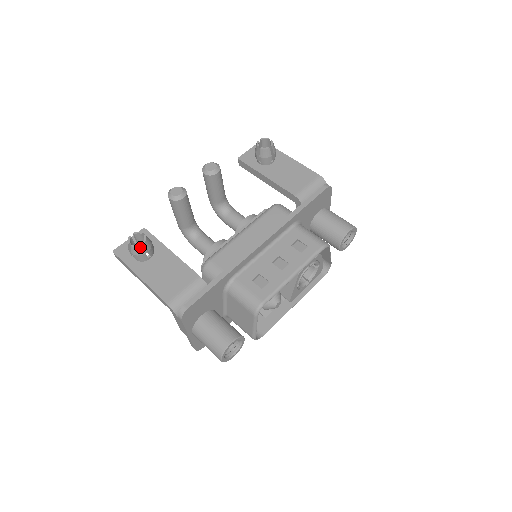
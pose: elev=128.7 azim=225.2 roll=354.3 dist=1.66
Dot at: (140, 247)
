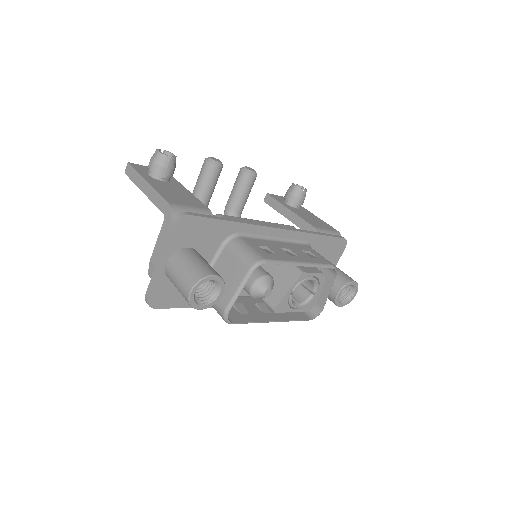
Dot at: (167, 157)
